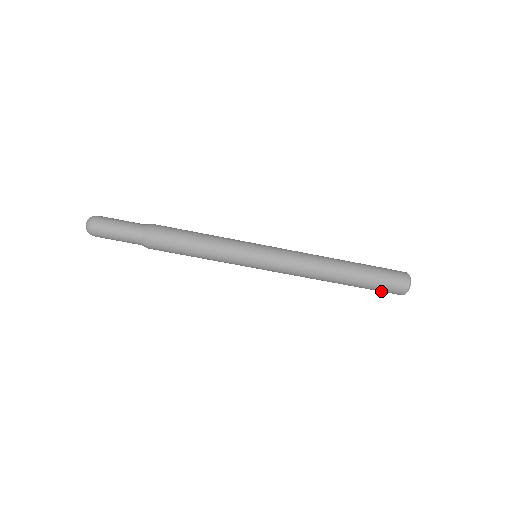
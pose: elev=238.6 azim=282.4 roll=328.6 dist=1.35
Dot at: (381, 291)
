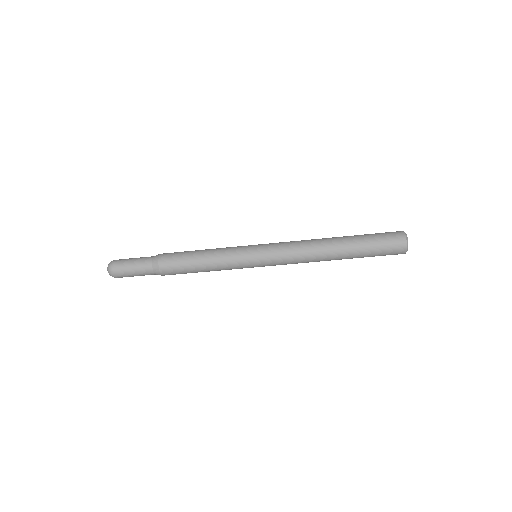
Dot at: occluded
